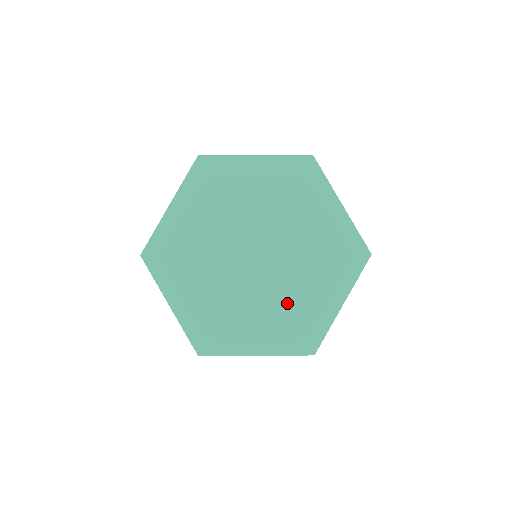
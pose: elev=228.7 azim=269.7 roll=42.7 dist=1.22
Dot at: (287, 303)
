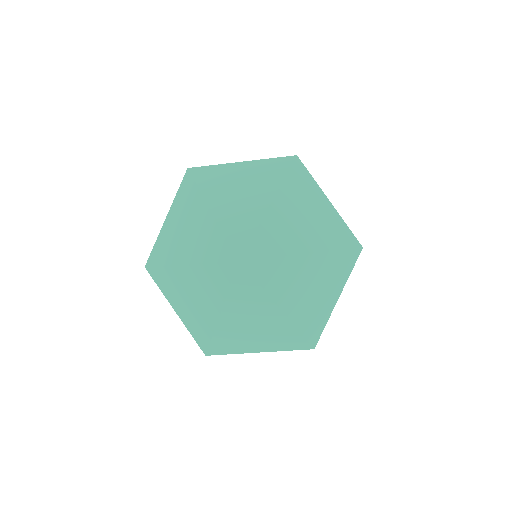
Dot at: (224, 310)
